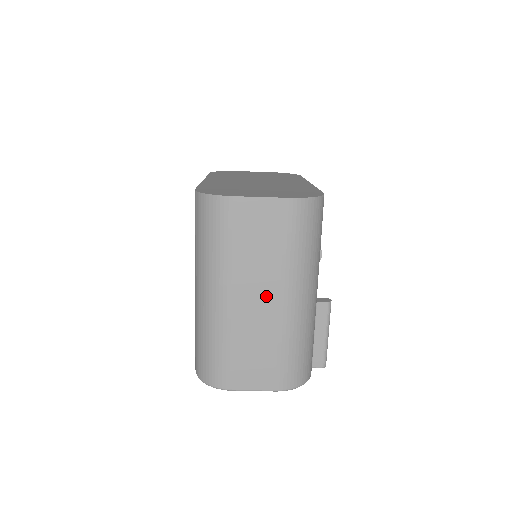
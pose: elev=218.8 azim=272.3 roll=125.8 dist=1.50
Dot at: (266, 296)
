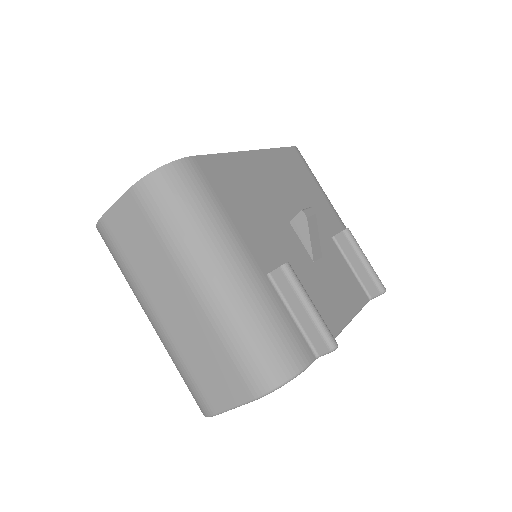
Dot at: (177, 295)
